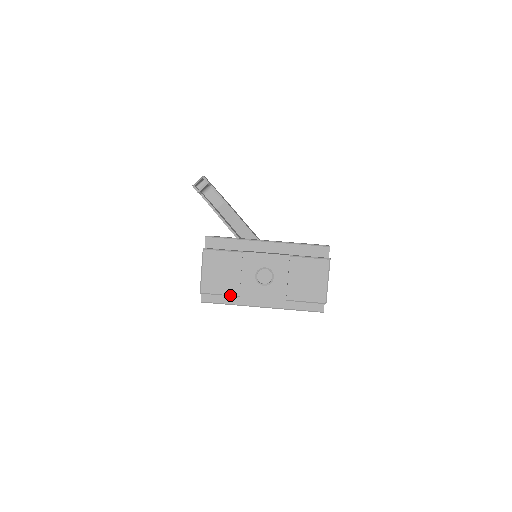
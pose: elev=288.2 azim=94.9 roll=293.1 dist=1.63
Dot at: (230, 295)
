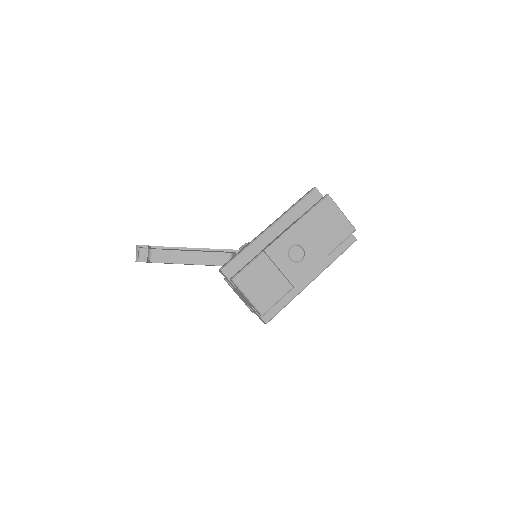
Dot at: occluded
